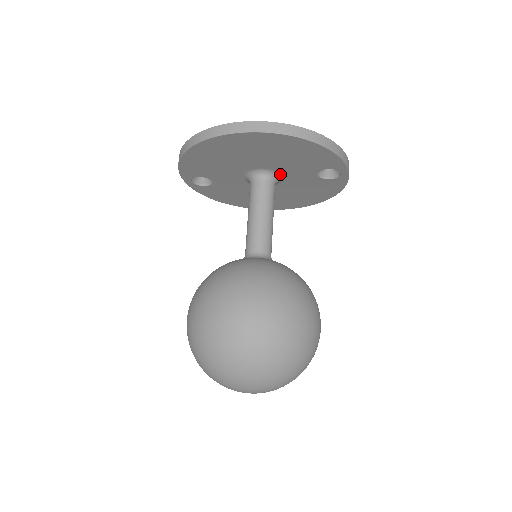
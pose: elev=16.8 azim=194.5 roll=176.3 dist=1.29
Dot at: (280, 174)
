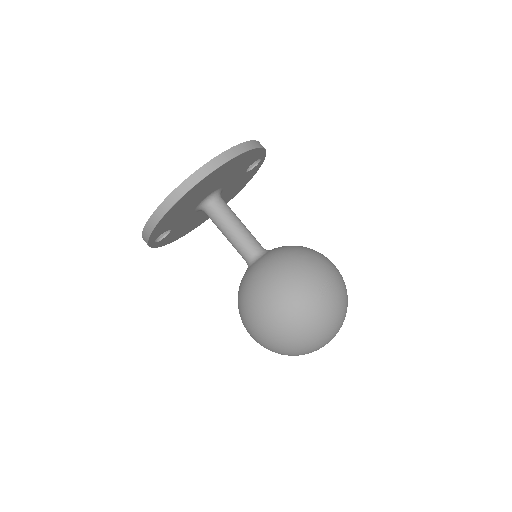
Dot at: (222, 188)
